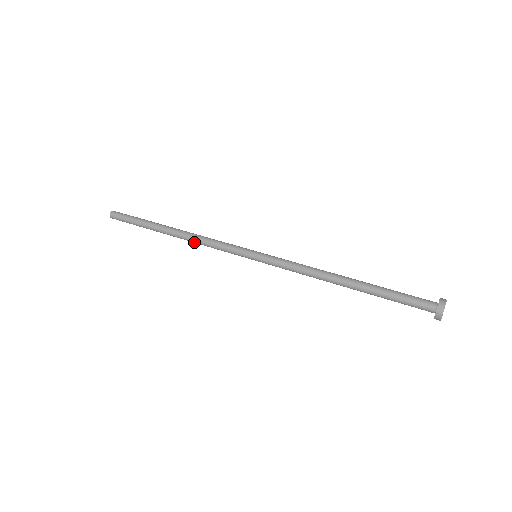
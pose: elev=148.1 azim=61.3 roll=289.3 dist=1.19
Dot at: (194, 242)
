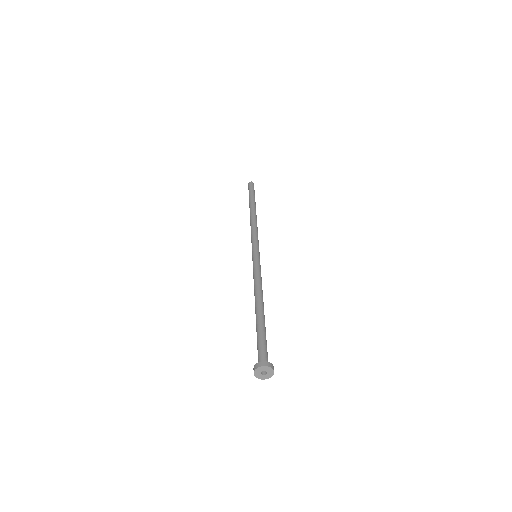
Dot at: occluded
